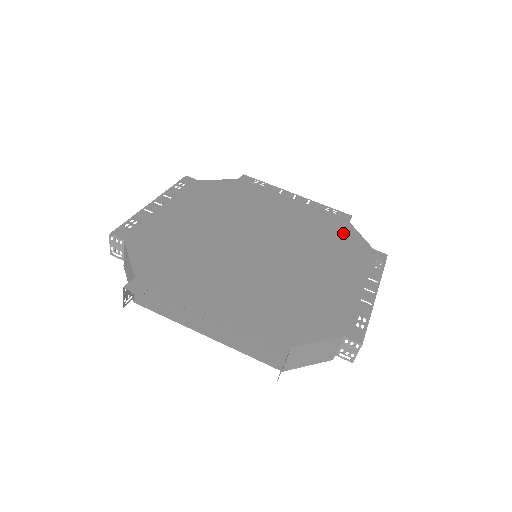
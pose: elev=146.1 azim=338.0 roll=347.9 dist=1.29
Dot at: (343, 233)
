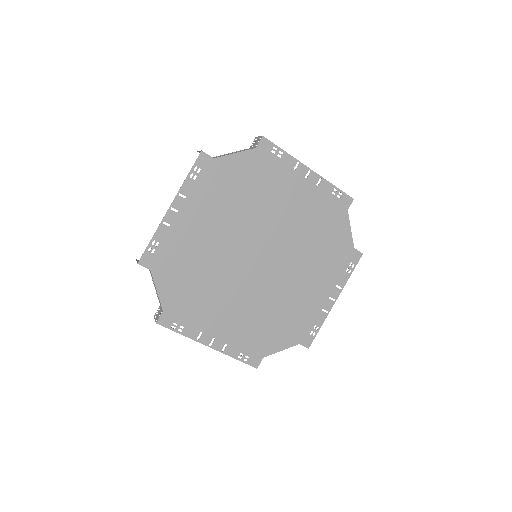
Dot at: (336, 229)
